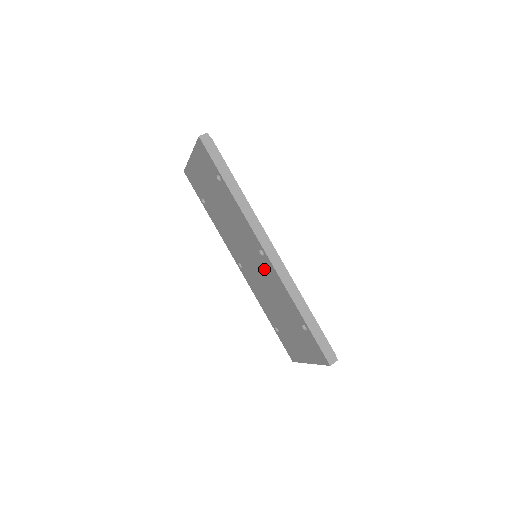
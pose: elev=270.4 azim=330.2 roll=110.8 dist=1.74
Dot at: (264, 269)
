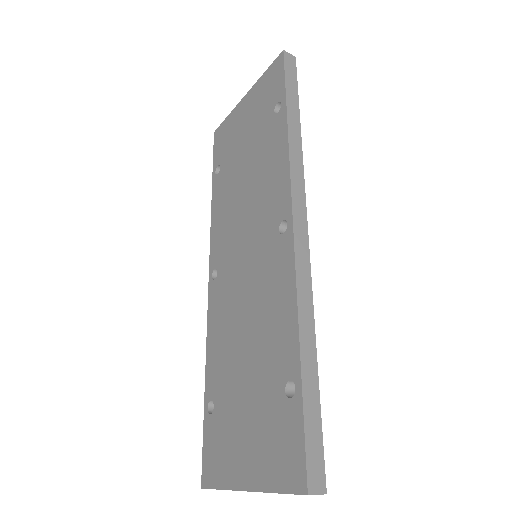
Dot at: (267, 264)
